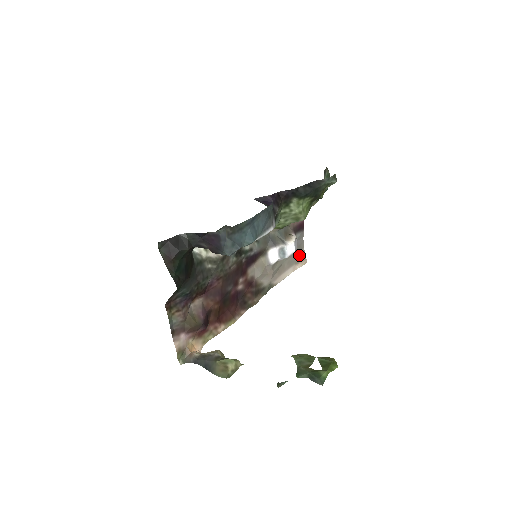
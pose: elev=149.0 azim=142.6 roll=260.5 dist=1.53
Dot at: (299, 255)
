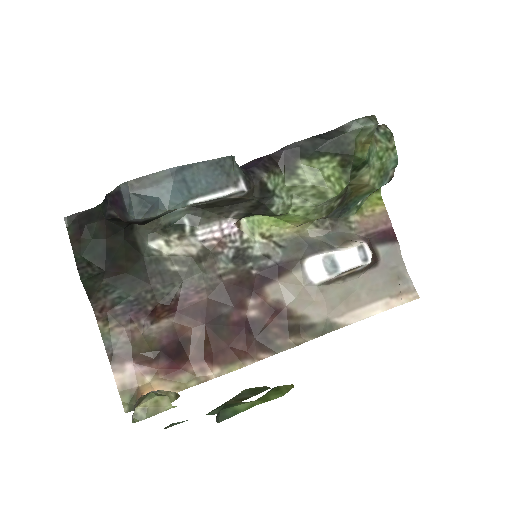
Dot at: (397, 284)
